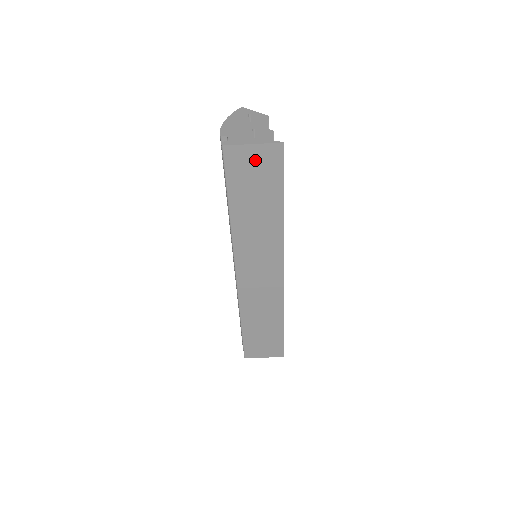
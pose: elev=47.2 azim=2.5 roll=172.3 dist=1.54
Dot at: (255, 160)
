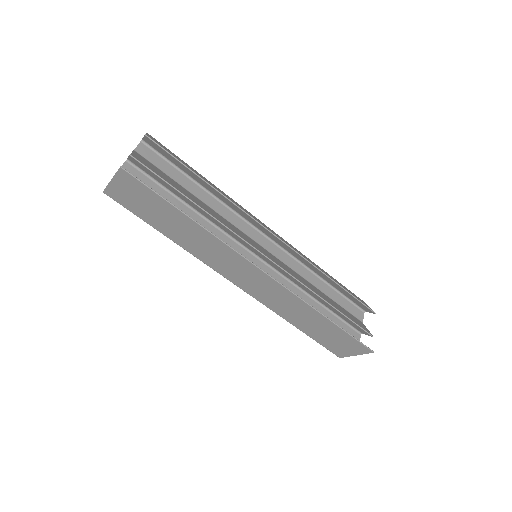
Dot at: (126, 190)
